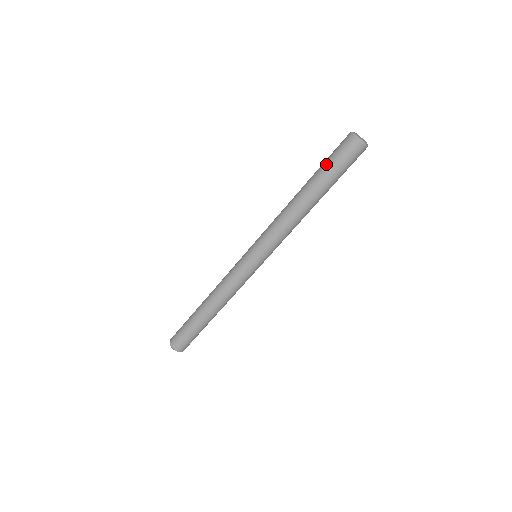
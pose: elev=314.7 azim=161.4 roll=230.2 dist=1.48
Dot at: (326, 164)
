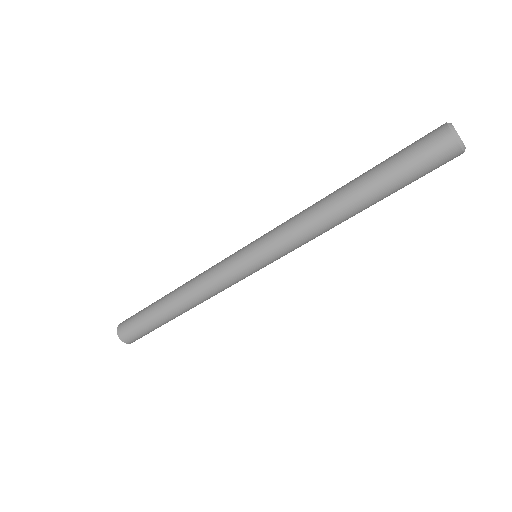
Dot at: (393, 156)
